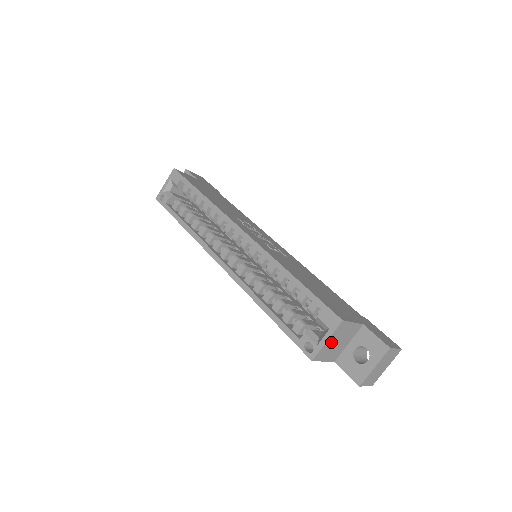
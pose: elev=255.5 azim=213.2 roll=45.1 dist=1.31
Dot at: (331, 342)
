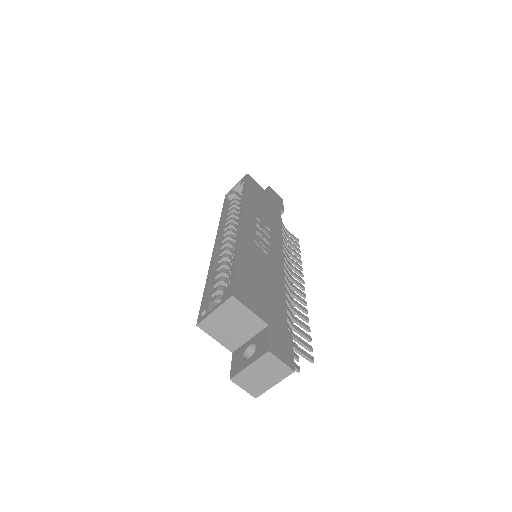
Dot at: (221, 317)
